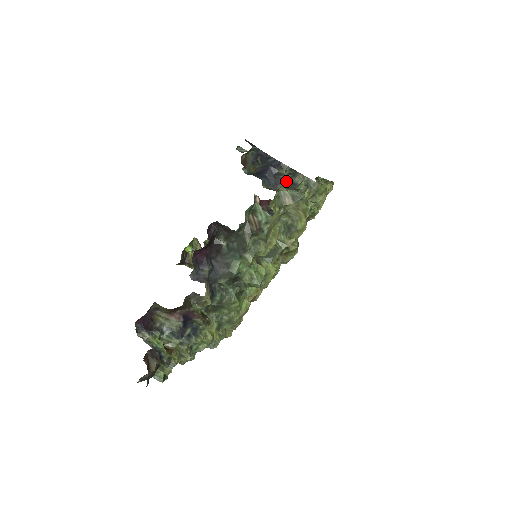
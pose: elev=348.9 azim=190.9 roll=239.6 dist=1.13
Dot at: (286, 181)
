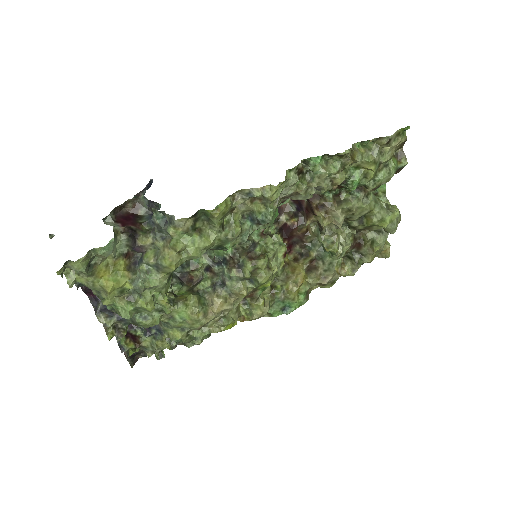
Dot at: (124, 234)
